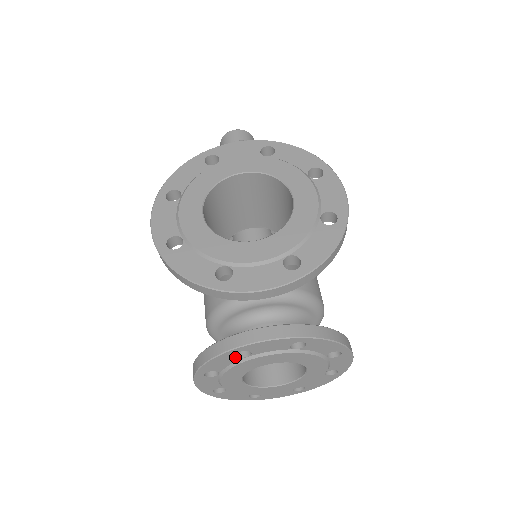
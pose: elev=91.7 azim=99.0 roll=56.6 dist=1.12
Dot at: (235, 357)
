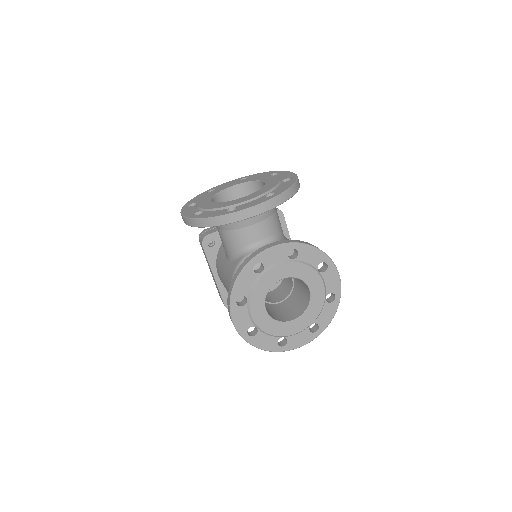
Dot at: (254, 273)
